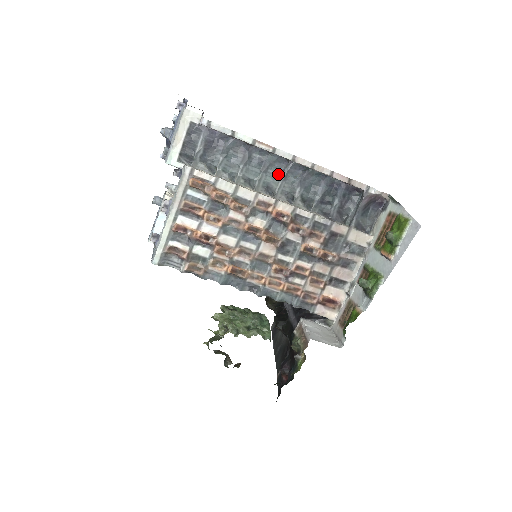
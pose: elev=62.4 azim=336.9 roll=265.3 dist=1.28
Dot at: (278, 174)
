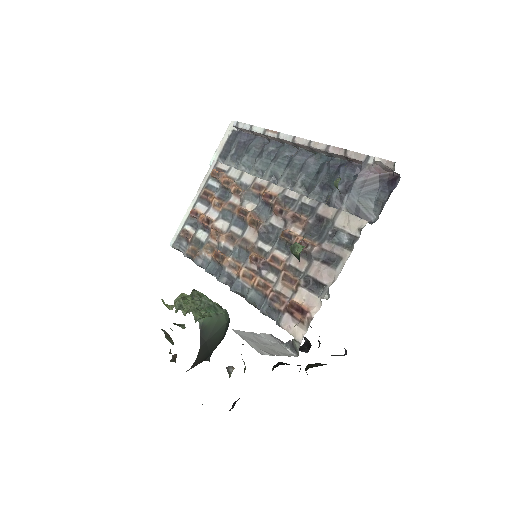
Dot at: (285, 162)
